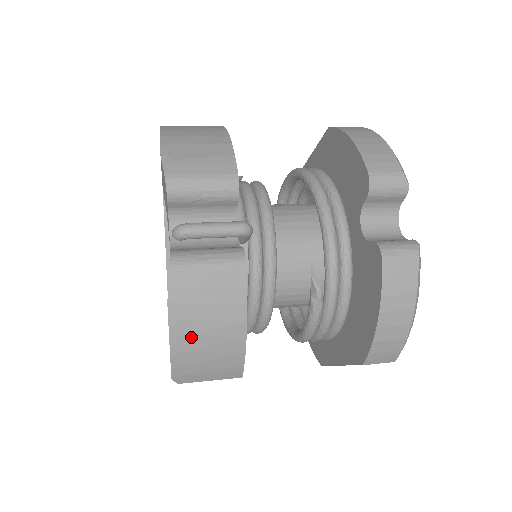
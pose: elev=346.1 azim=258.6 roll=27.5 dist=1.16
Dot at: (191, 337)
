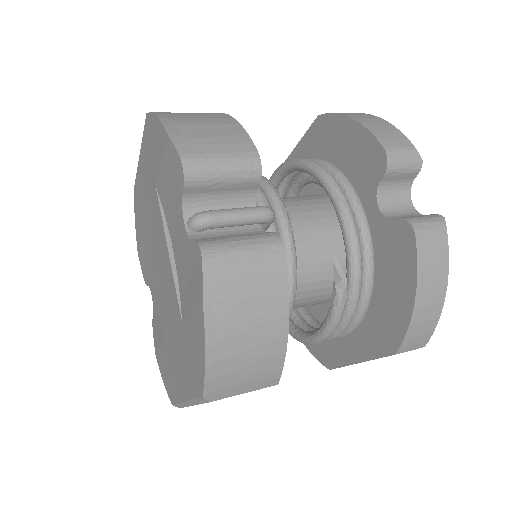
Dot at: (229, 340)
